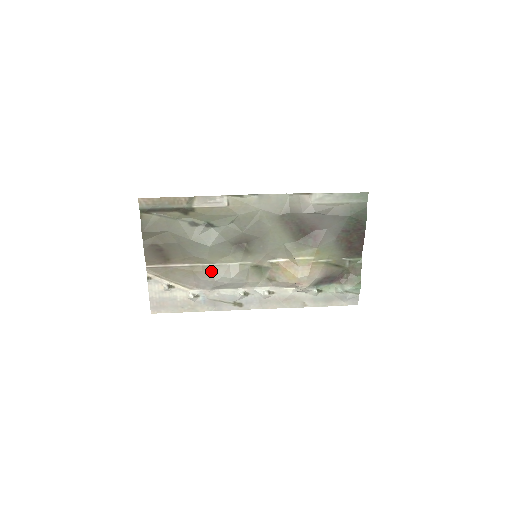
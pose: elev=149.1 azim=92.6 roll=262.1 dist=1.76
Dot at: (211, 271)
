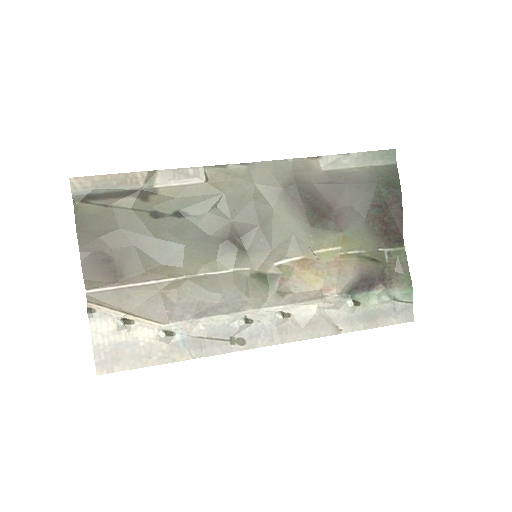
Dot at: (190, 286)
